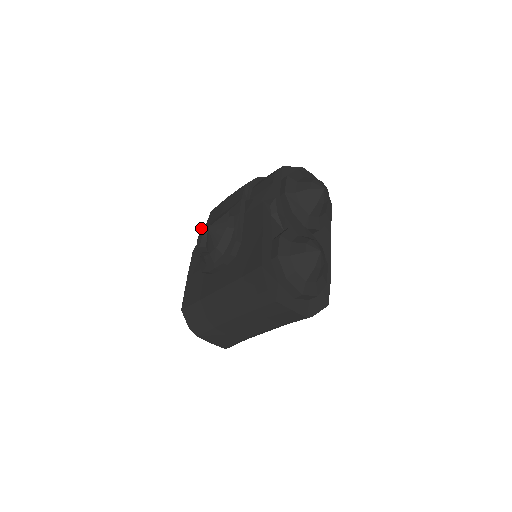
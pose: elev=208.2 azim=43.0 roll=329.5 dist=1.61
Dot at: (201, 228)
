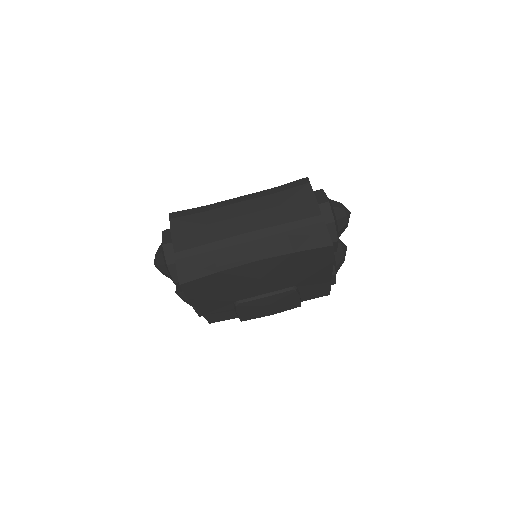
Dot at: occluded
